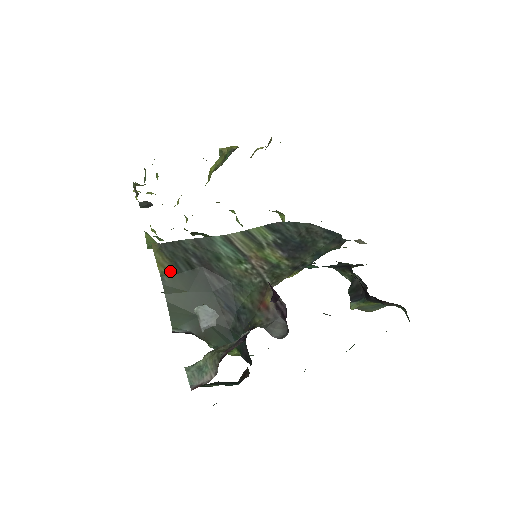
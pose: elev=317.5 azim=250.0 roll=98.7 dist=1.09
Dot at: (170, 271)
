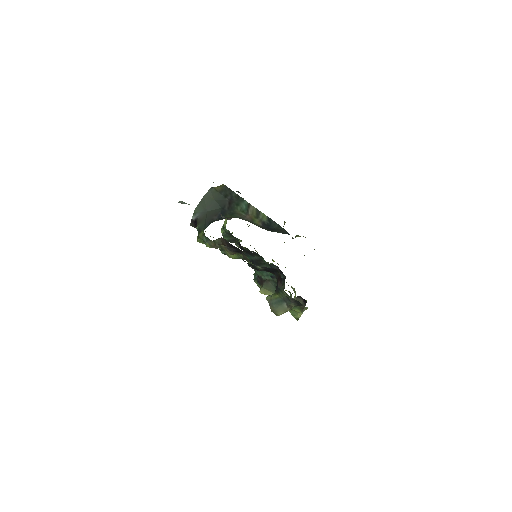
Dot at: (217, 190)
